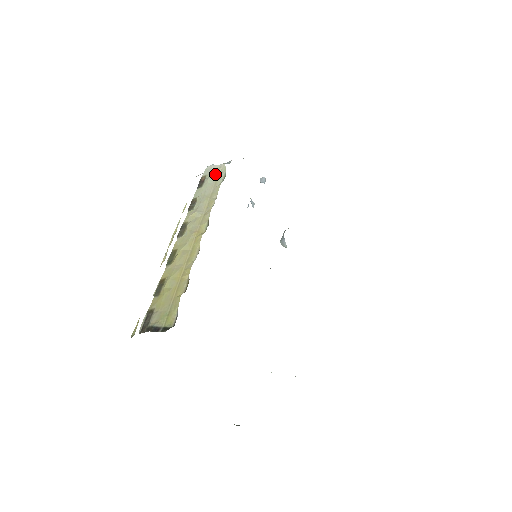
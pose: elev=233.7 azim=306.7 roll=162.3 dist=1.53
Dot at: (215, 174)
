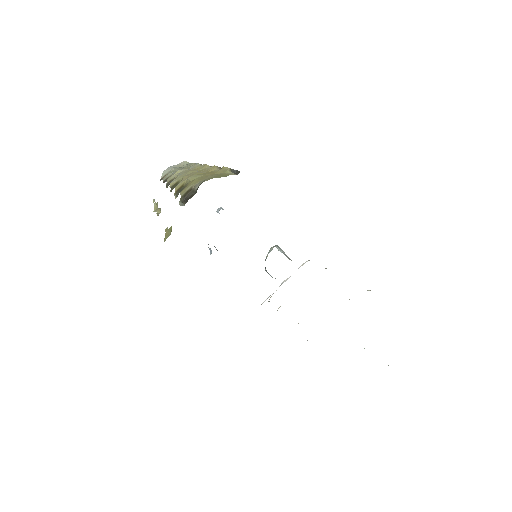
Dot at: (178, 167)
